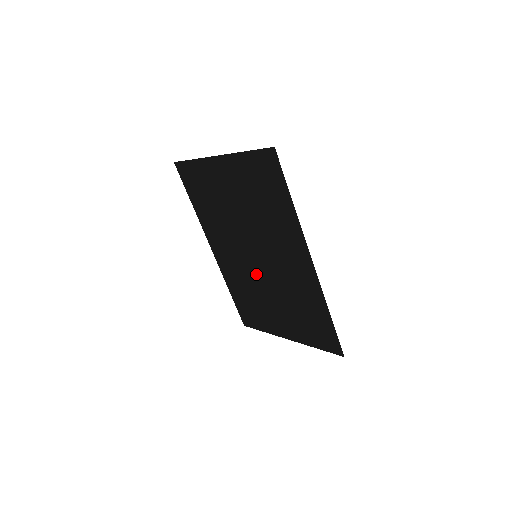
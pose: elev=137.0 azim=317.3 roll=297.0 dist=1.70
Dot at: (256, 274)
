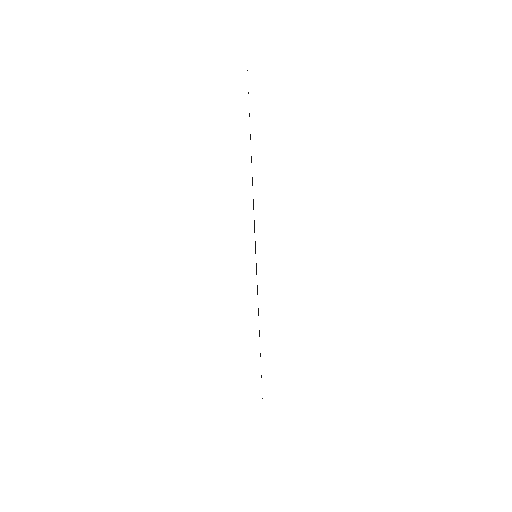
Dot at: occluded
